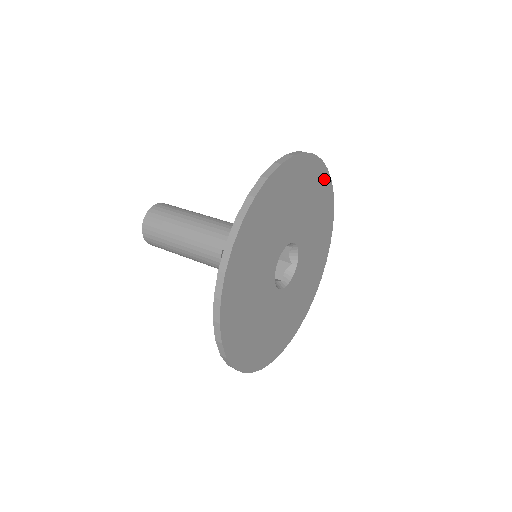
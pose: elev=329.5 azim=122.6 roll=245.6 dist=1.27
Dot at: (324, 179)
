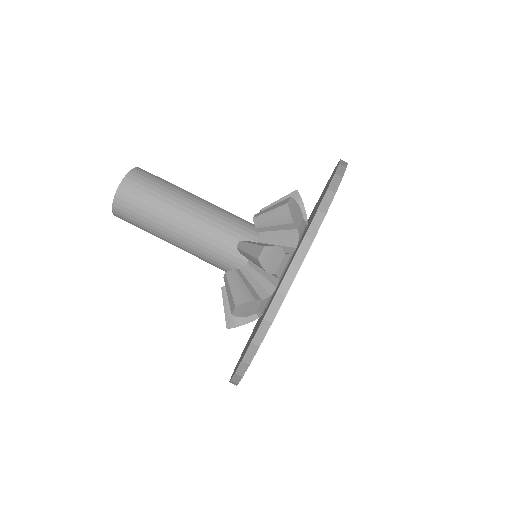
Dot at: occluded
